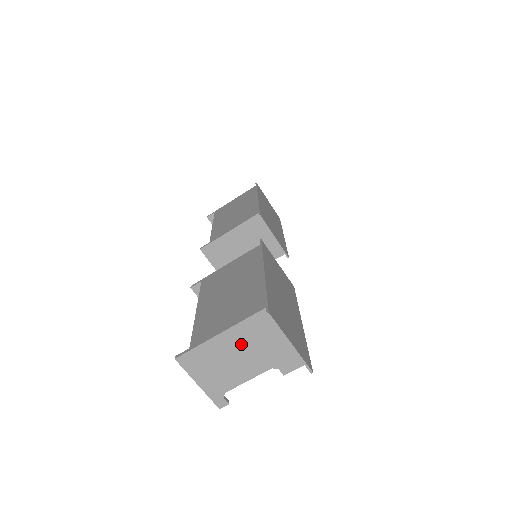
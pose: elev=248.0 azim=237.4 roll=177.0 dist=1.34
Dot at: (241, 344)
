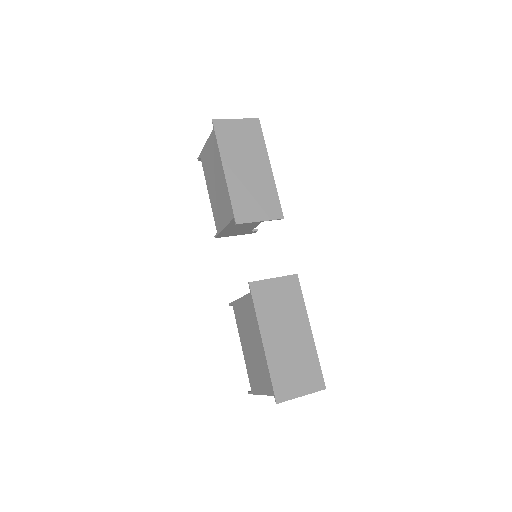
Dot at: occluded
